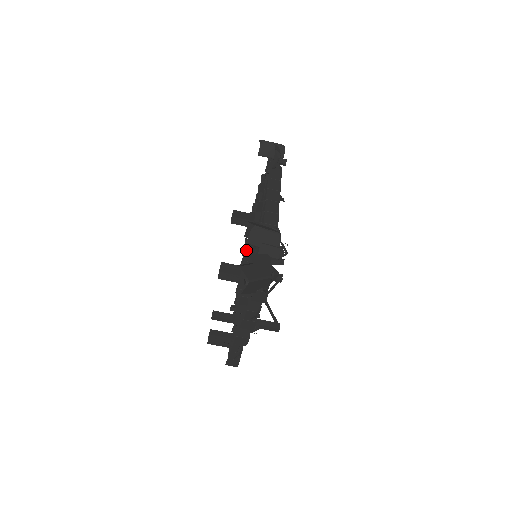
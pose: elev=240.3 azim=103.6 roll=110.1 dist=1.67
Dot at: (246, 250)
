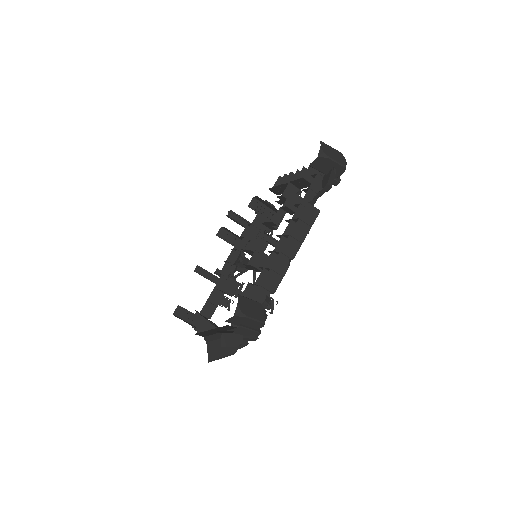
Dot at: (259, 216)
